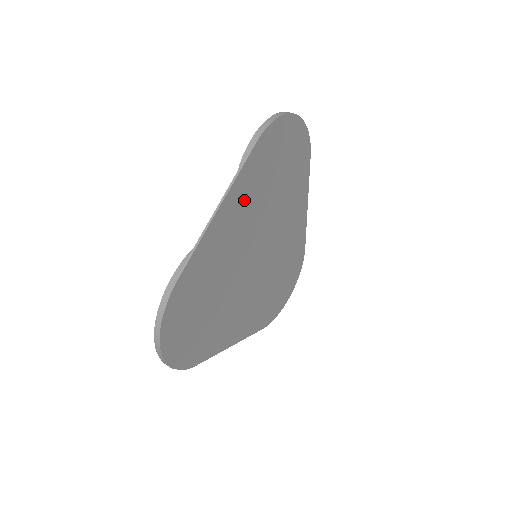
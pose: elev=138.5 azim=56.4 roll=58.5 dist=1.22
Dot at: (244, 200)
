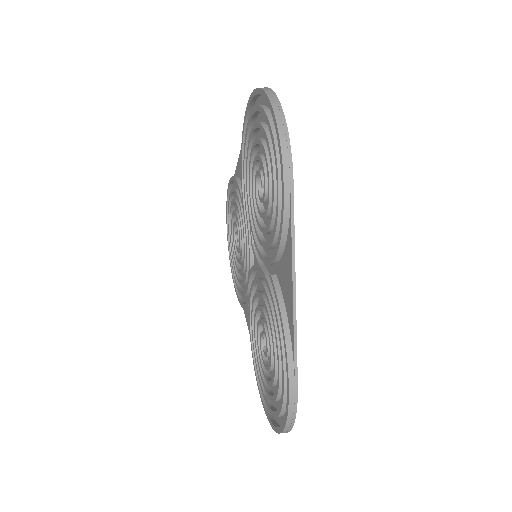
Dot at: occluded
